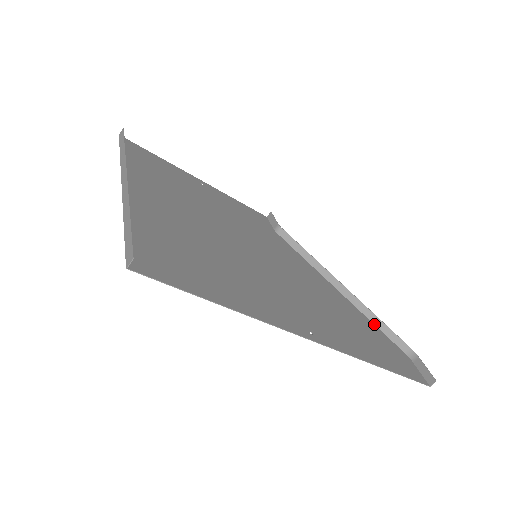
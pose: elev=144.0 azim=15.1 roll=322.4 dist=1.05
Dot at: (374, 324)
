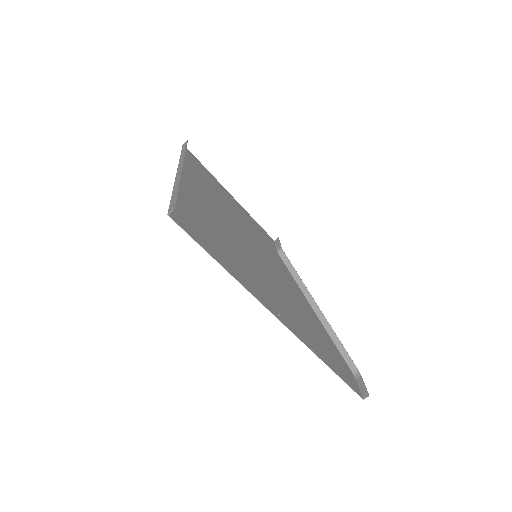
Dot at: (334, 342)
